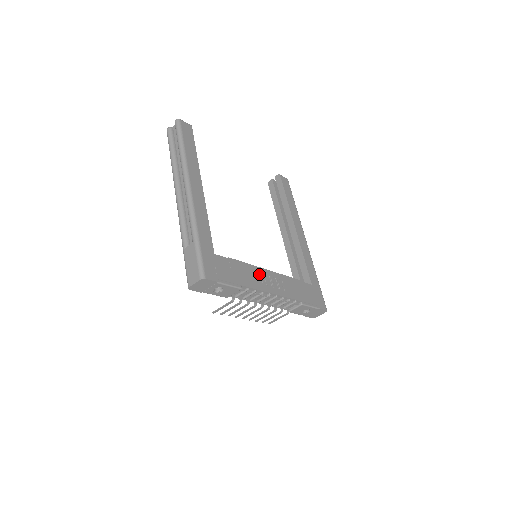
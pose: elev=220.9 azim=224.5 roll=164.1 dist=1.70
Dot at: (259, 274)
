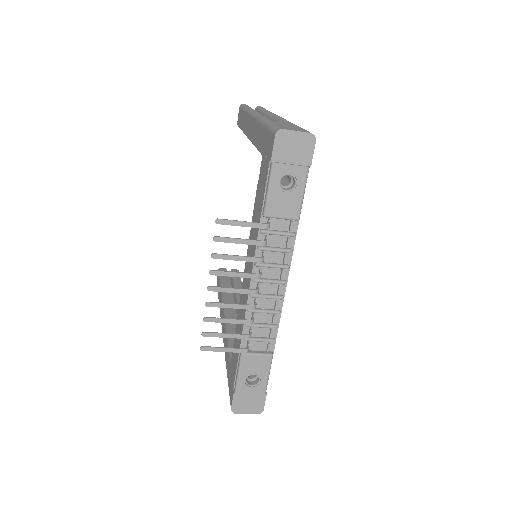
Dot at: occluded
